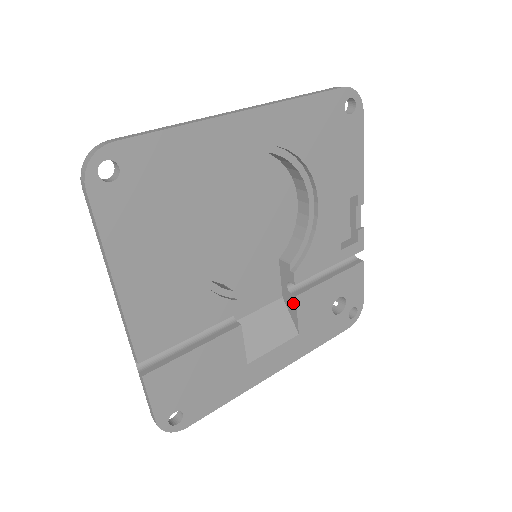
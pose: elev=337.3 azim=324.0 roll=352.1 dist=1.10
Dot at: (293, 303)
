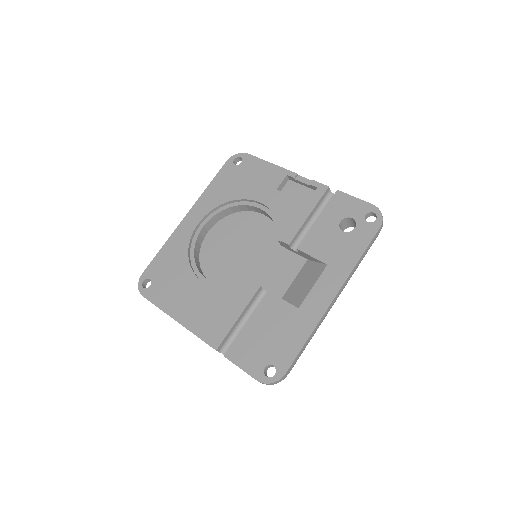
Dot at: (304, 254)
